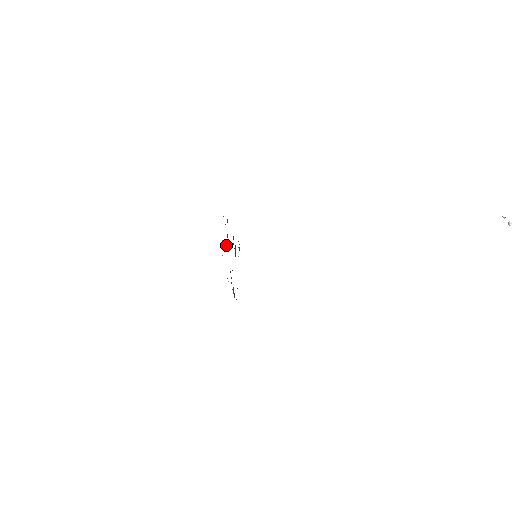
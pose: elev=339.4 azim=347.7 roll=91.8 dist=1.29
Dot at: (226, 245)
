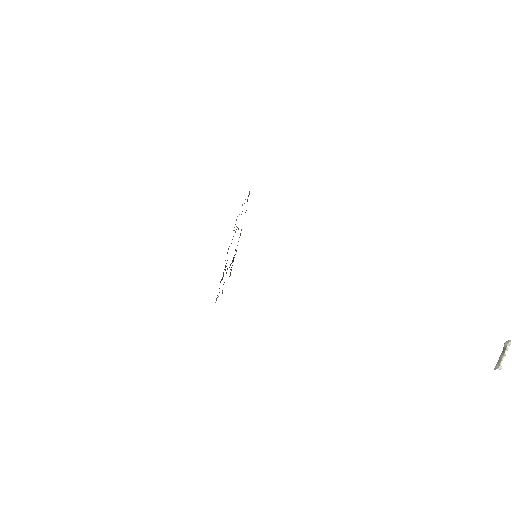
Dot at: occluded
